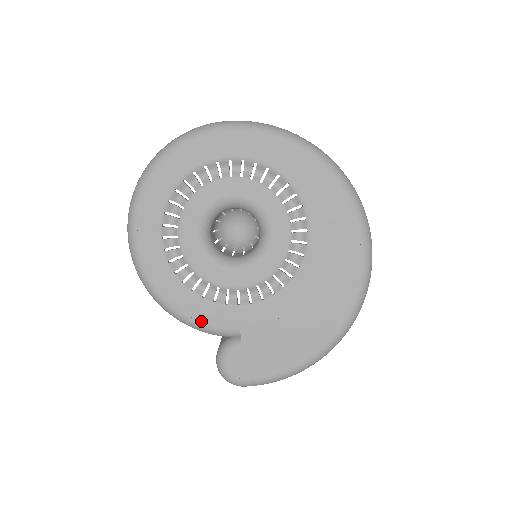
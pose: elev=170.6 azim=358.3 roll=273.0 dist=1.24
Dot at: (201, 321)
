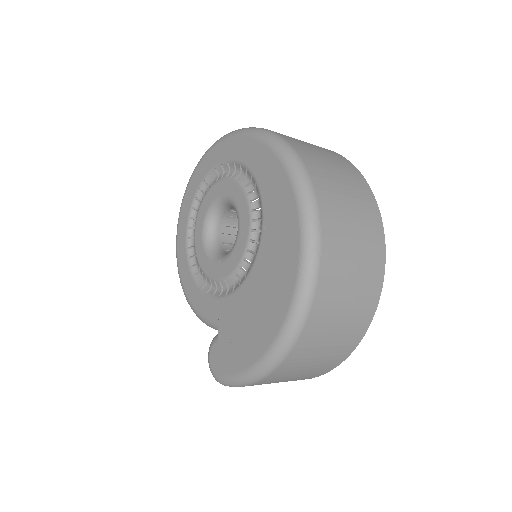
Dot at: (199, 311)
